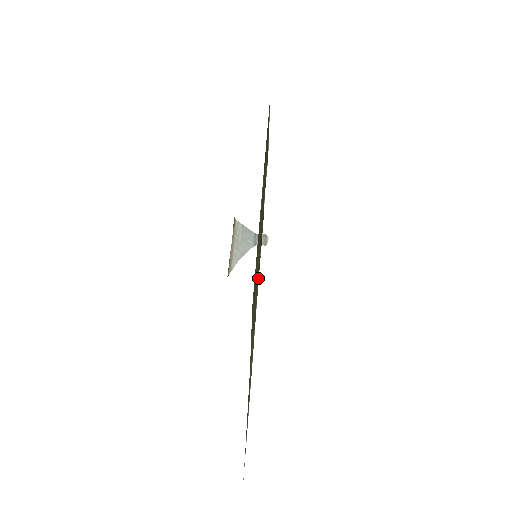
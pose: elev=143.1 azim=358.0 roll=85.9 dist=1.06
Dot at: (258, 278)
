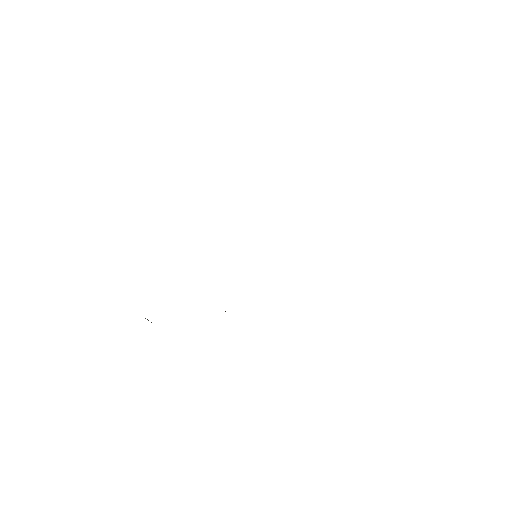
Dot at: occluded
